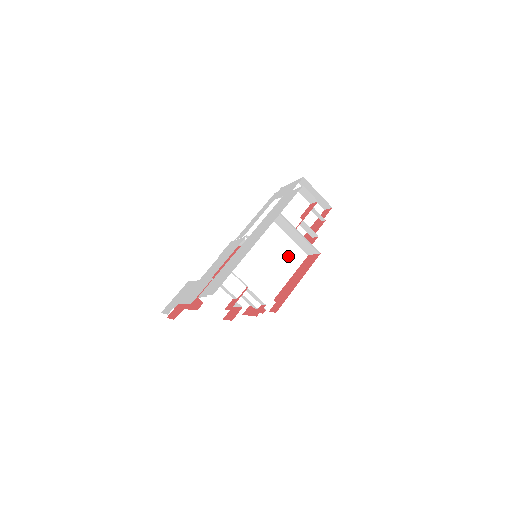
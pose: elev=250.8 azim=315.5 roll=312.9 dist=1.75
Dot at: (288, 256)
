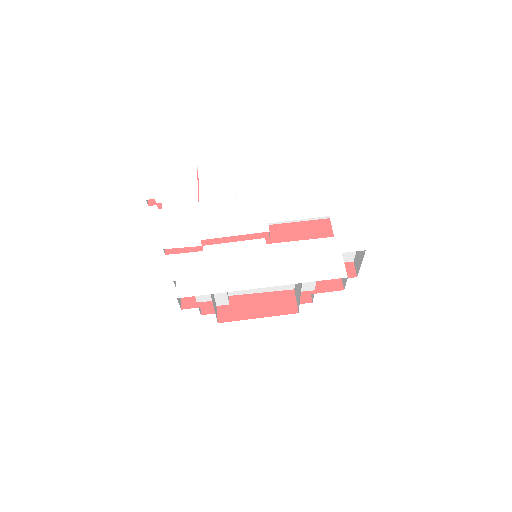
Dot at: occluded
